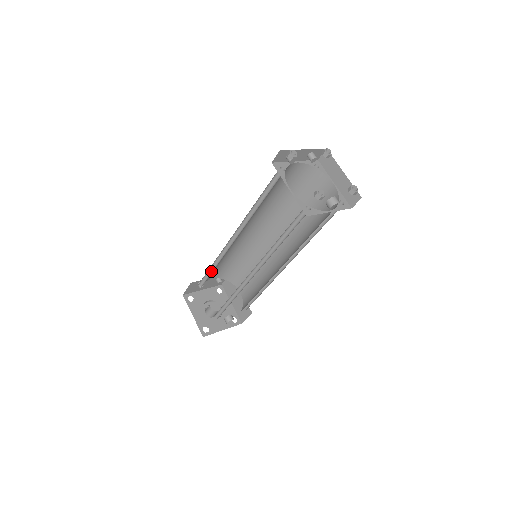
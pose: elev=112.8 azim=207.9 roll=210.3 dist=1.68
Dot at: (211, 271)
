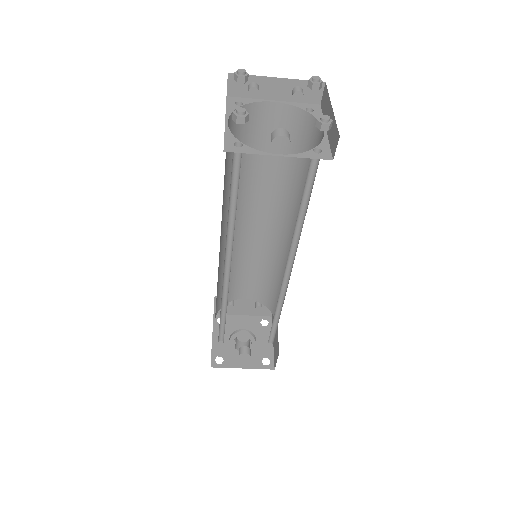
Dot at: occluded
